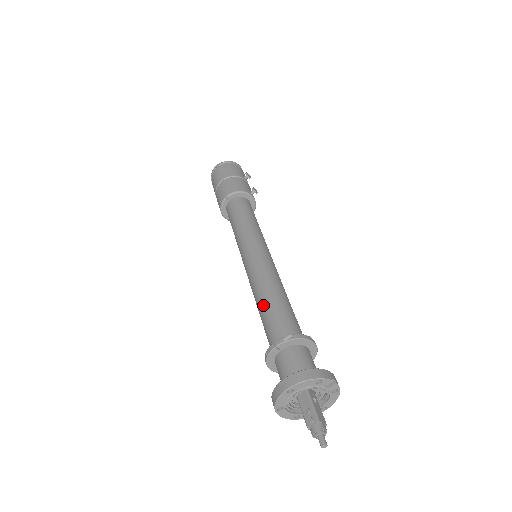
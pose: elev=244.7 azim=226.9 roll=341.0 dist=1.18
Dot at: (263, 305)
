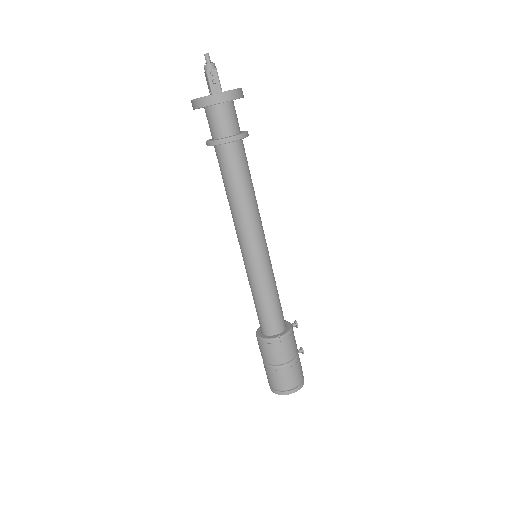
Dot at: occluded
